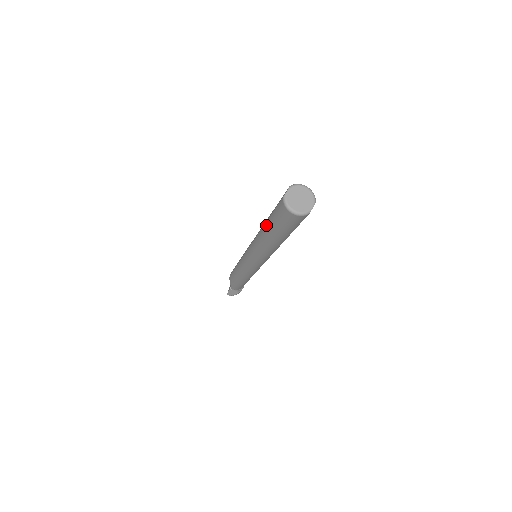
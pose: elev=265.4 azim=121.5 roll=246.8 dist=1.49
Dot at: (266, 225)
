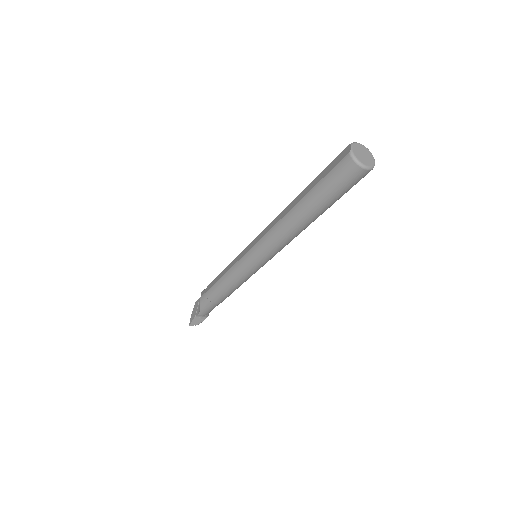
Dot at: (307, 197)
